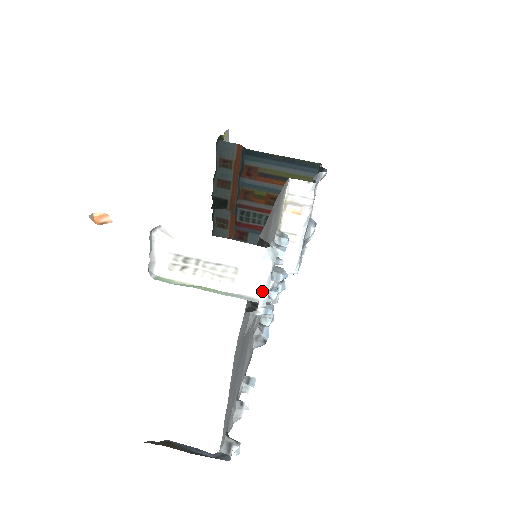
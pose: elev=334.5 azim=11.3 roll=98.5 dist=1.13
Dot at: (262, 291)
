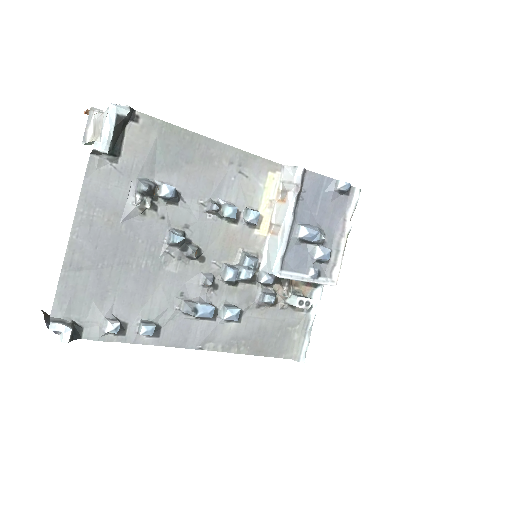
Dot at: (102, 133)
